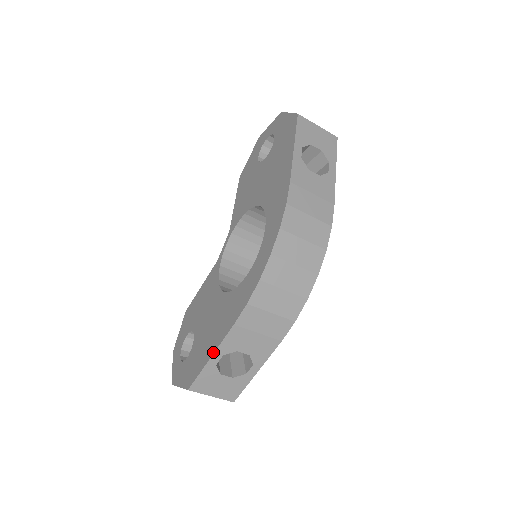
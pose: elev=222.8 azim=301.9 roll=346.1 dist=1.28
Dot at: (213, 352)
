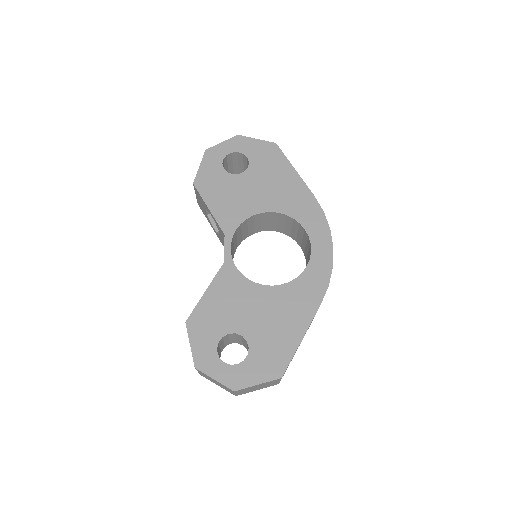
Dot at: (304, 333)
